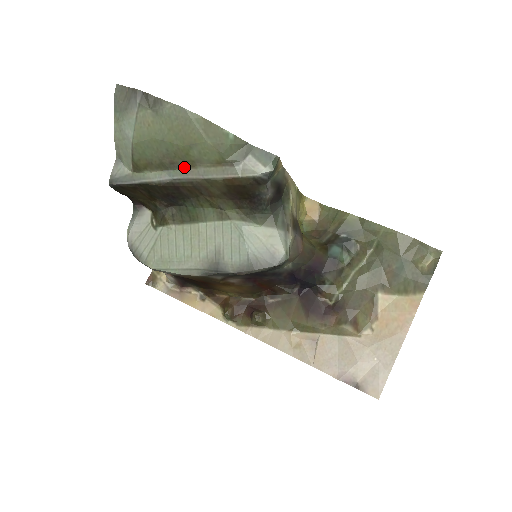
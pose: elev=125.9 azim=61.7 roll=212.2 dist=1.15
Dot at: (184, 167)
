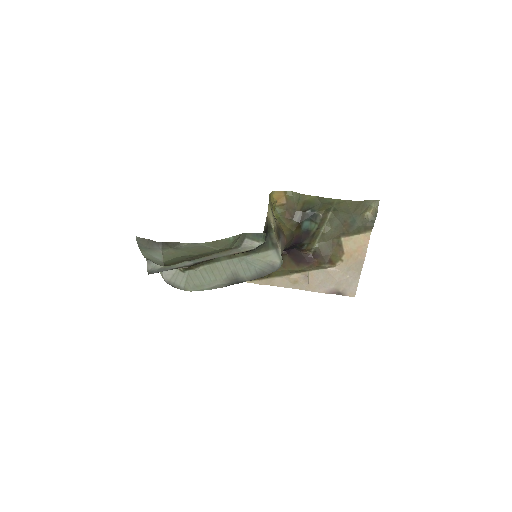
Dot at: (202, 257)
